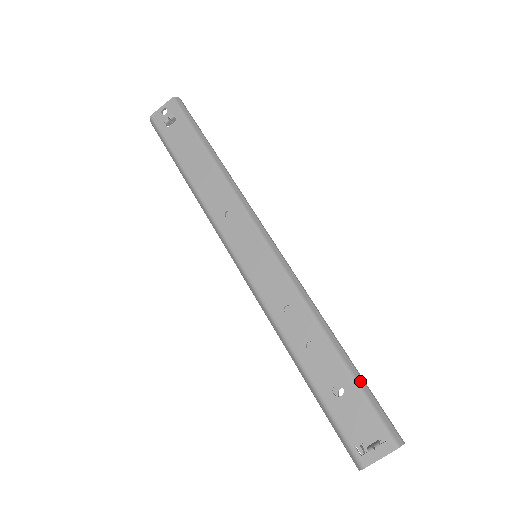
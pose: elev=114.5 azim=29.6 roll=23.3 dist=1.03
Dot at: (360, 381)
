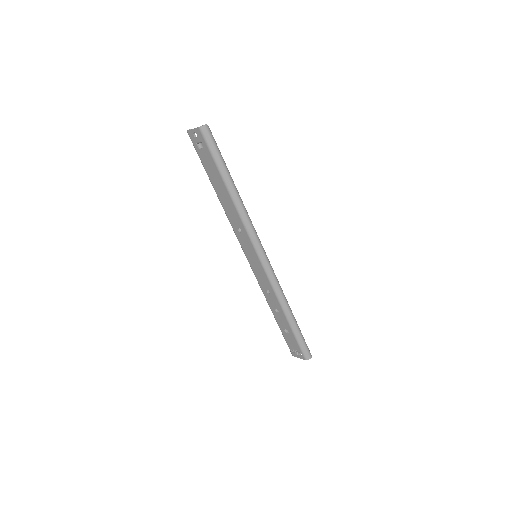
Dot at: (296, 334)
